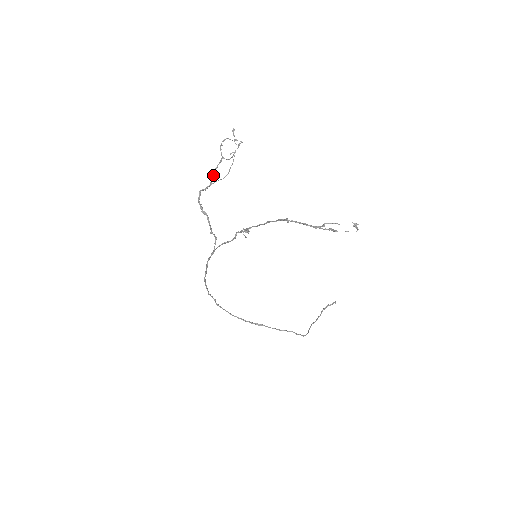
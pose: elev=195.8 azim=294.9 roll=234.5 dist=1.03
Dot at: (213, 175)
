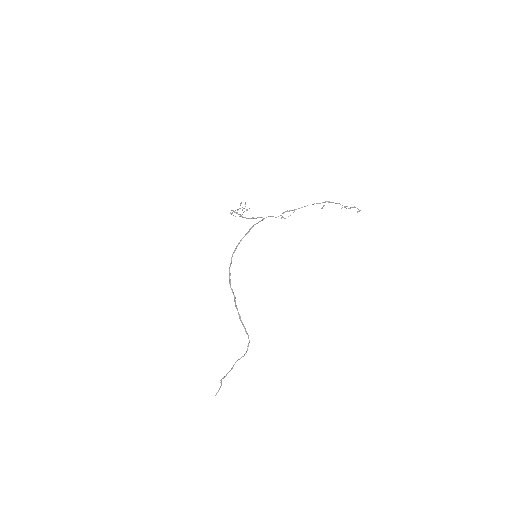
Dot at: occluded
